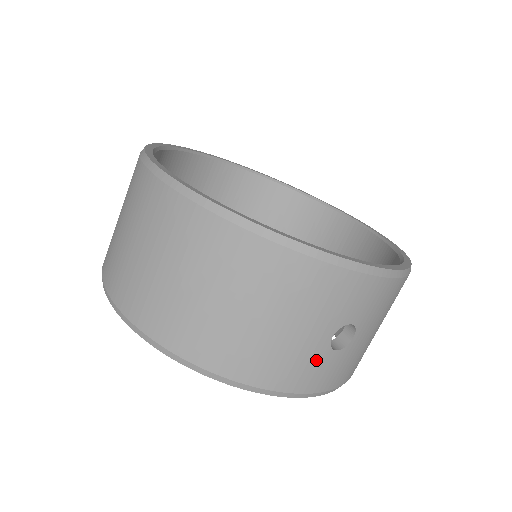
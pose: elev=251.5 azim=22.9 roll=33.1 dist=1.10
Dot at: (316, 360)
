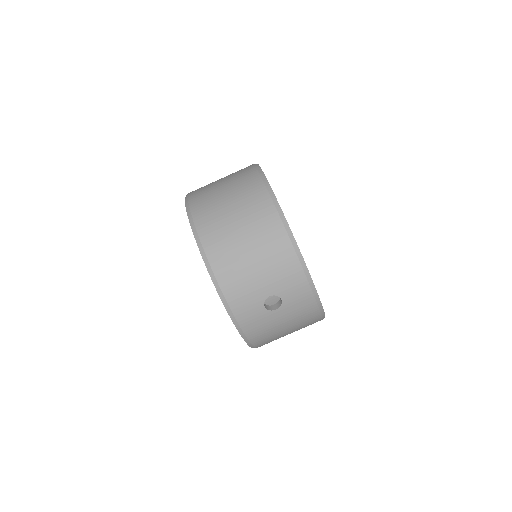
Dot at: (253, 301)
